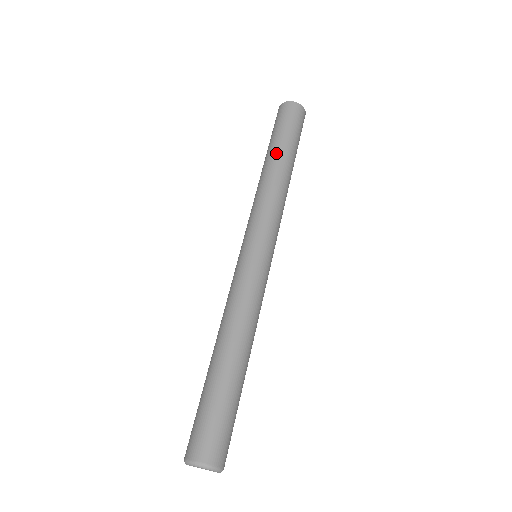
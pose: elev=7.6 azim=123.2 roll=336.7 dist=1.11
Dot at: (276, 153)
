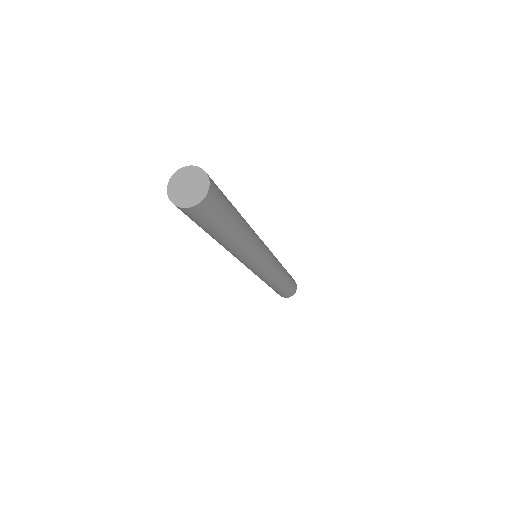
Dot at: (218, 240)
